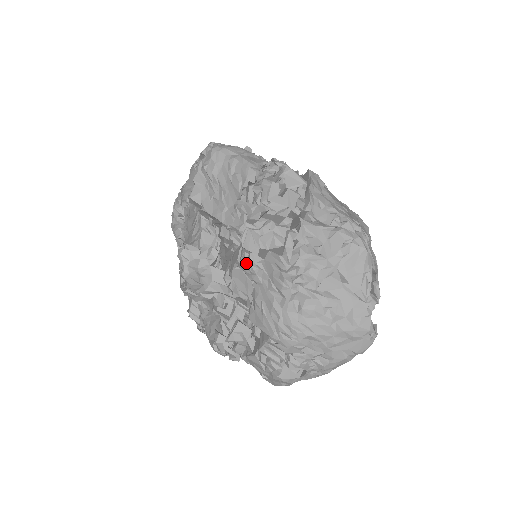
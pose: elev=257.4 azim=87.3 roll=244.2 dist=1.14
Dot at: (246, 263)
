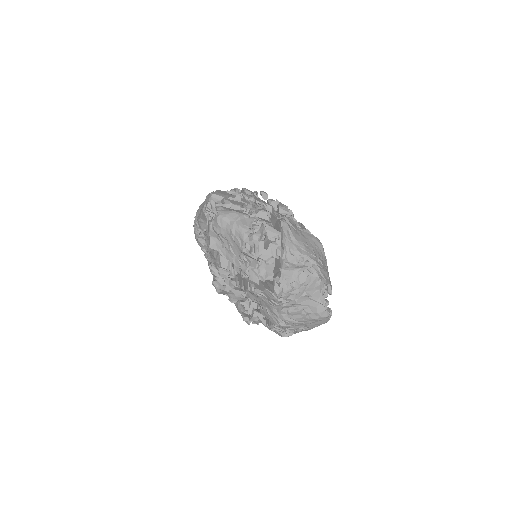
Dot at: (254, 293)
